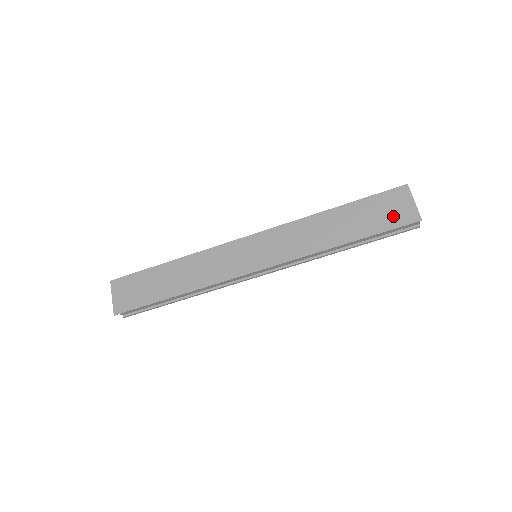
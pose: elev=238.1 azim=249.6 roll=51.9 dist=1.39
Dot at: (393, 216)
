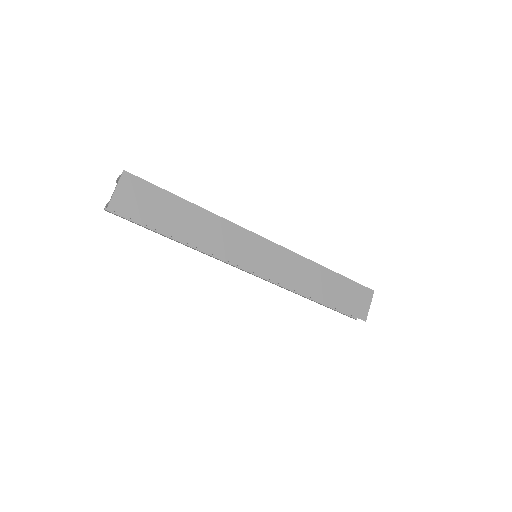
Dot at: (355, 306)
